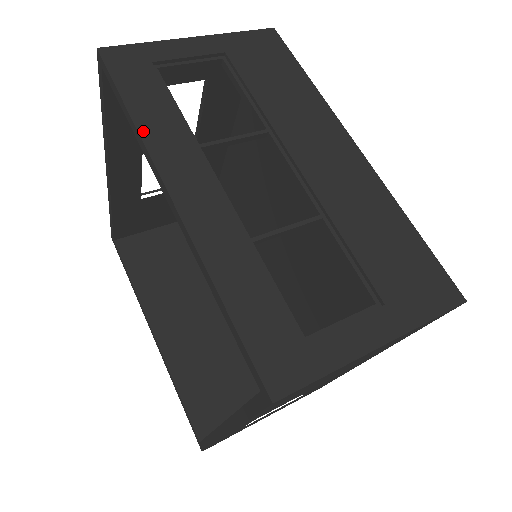
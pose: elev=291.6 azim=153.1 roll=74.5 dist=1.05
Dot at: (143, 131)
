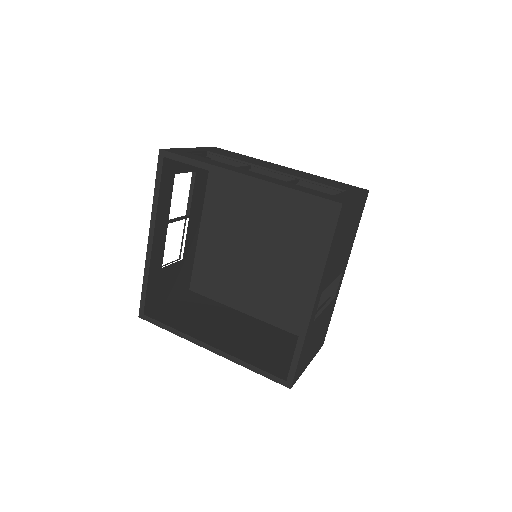
Dot at: (210, 163)
